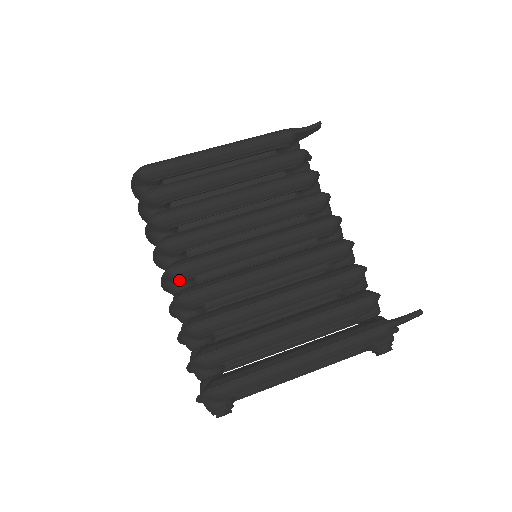
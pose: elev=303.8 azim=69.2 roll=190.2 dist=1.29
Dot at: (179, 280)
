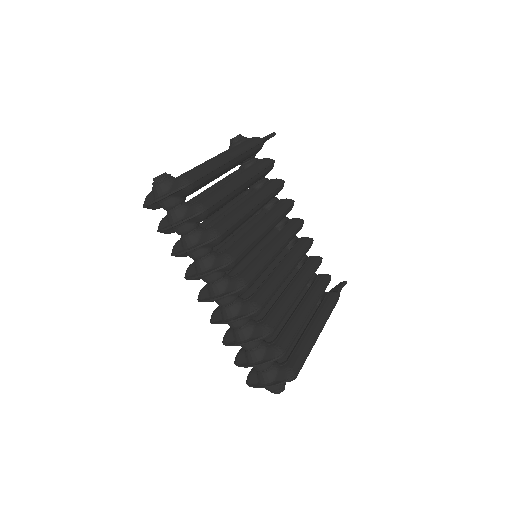
Dot at: (242, 293)
